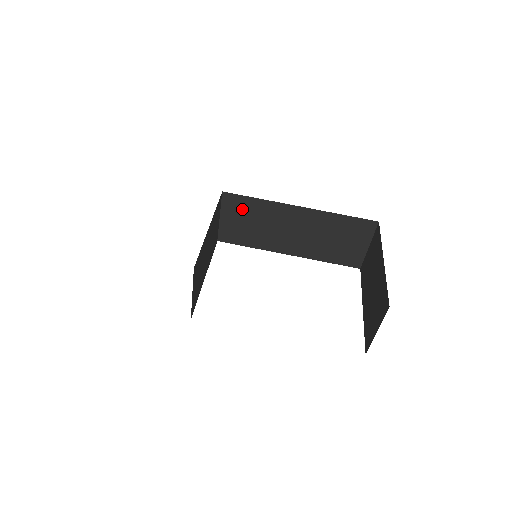
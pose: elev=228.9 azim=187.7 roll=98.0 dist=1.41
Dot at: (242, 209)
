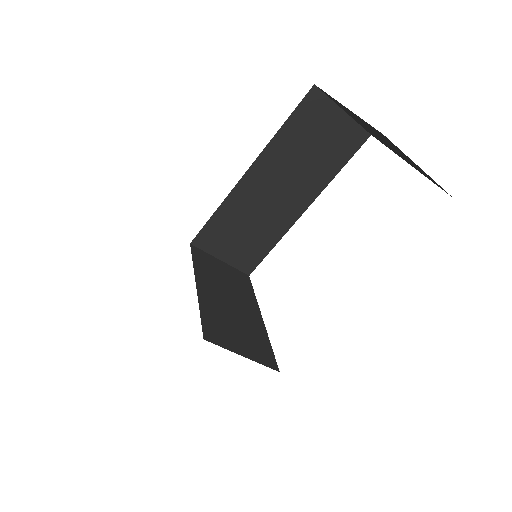
Dot at: (221, 233)
